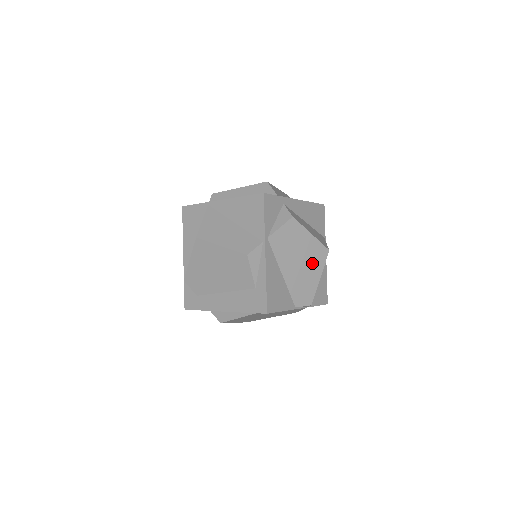
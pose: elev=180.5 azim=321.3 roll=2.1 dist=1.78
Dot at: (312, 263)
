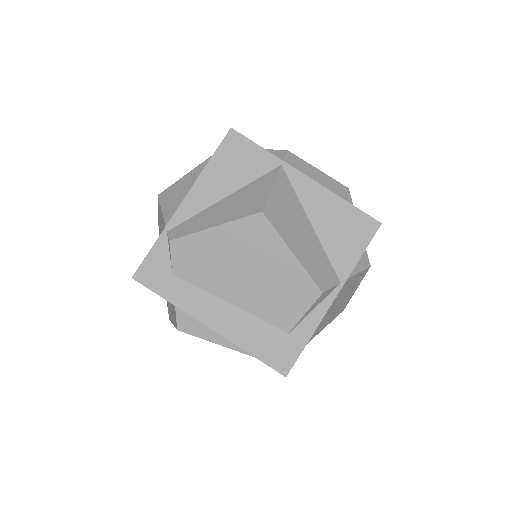
Dot at: (329, 319)
